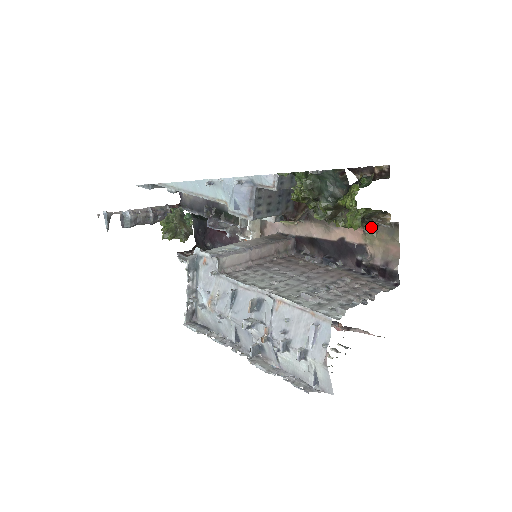
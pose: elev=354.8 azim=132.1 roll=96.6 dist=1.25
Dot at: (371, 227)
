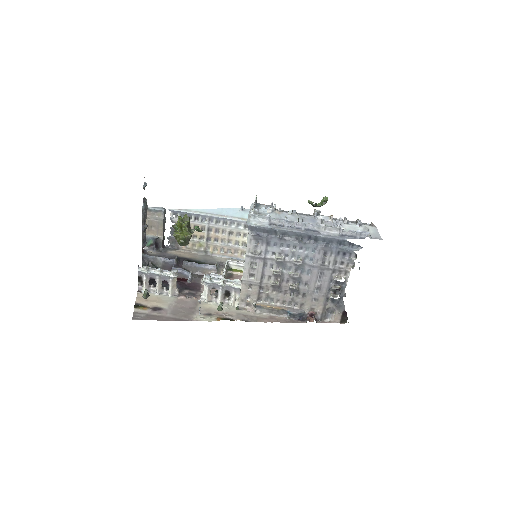
Dot at: occluded
